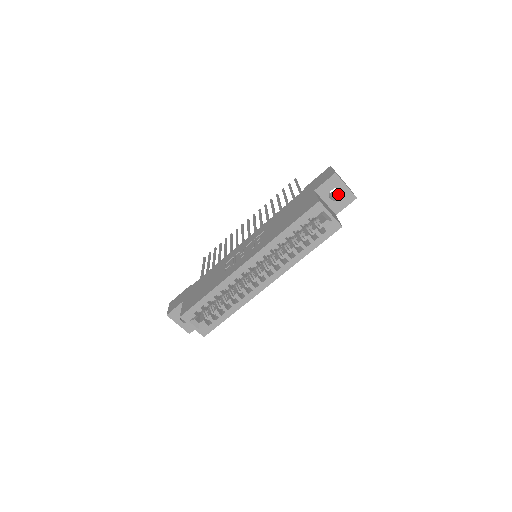
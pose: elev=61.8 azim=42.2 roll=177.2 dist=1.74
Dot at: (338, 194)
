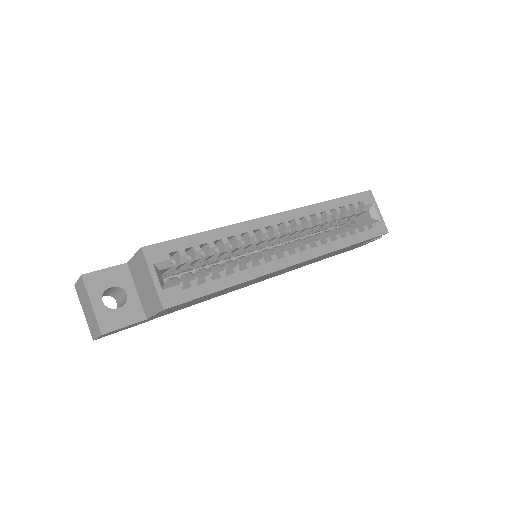
Dot at: occluded
